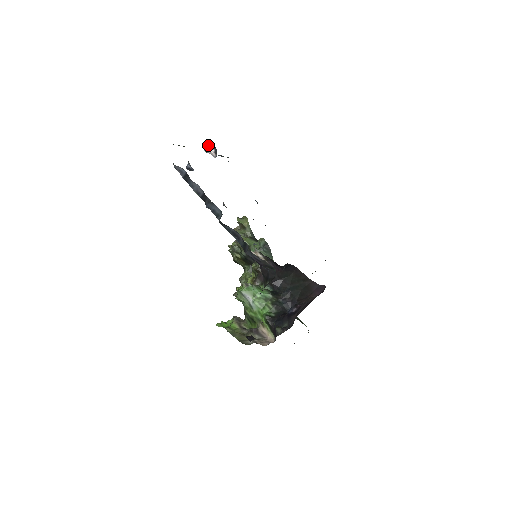
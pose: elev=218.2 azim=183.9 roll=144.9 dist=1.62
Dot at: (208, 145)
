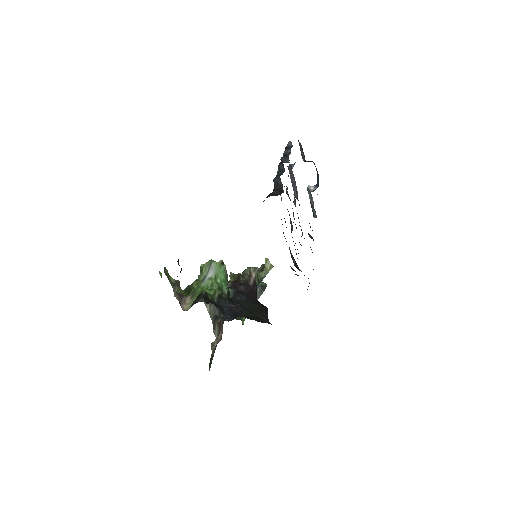
Dot at: (315, 185)
